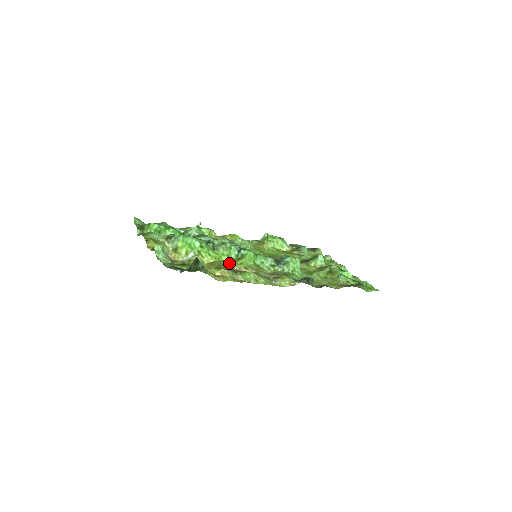
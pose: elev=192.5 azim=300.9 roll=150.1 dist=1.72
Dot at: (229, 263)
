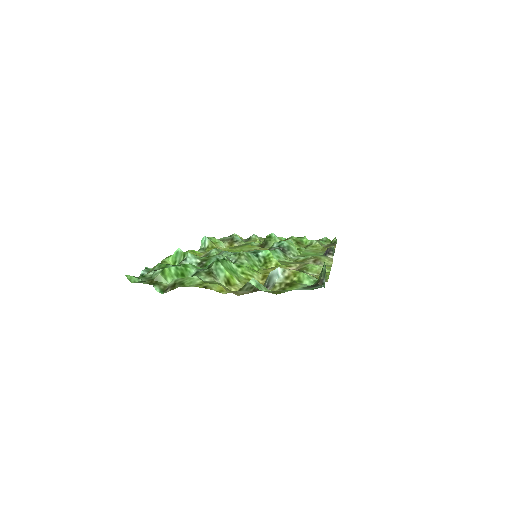
Dot at: occluded
